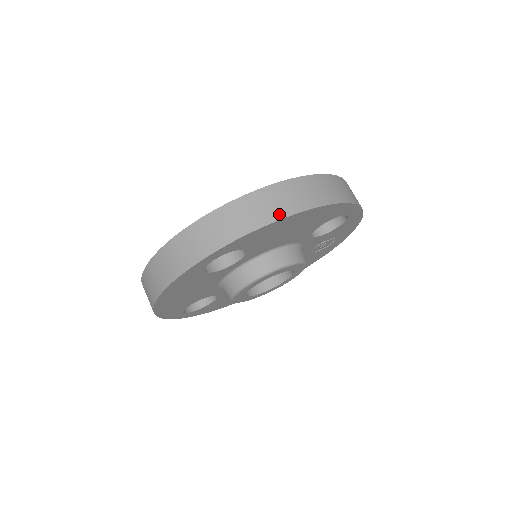
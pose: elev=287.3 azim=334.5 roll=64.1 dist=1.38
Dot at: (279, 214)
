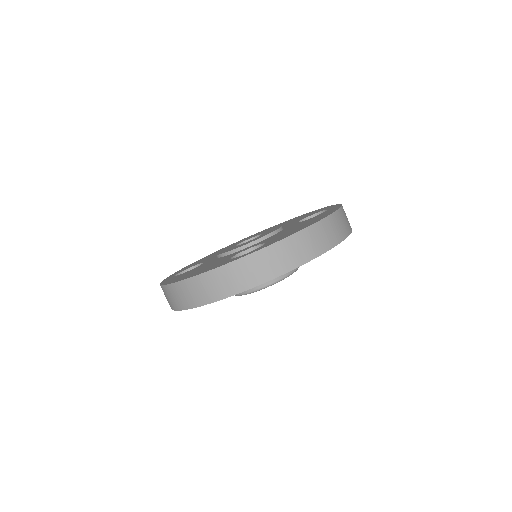
Dot at: (319, 251)
